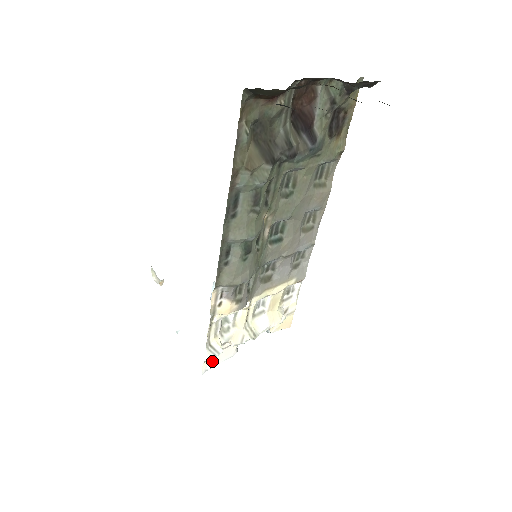
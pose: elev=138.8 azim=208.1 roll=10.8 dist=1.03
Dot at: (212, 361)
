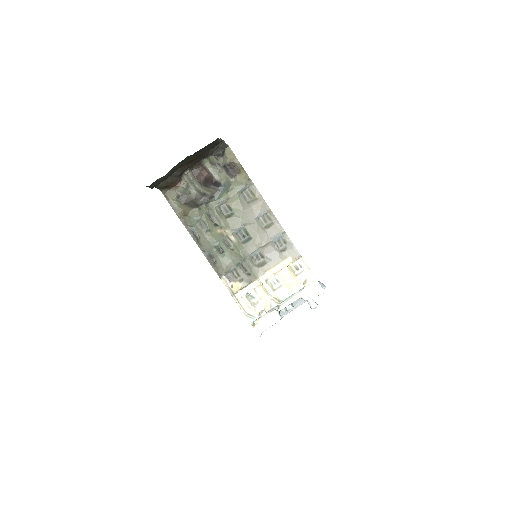
Dot at: (261, 326)
